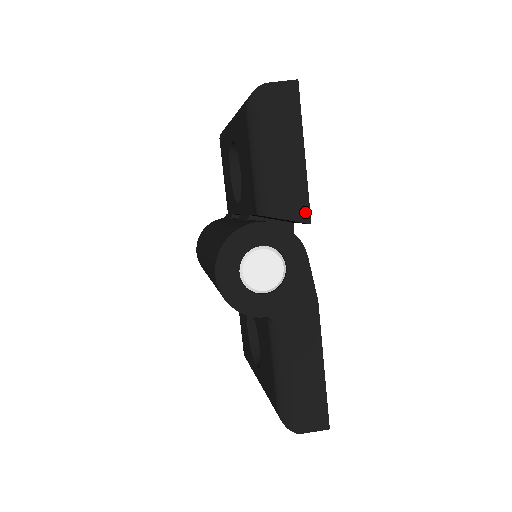
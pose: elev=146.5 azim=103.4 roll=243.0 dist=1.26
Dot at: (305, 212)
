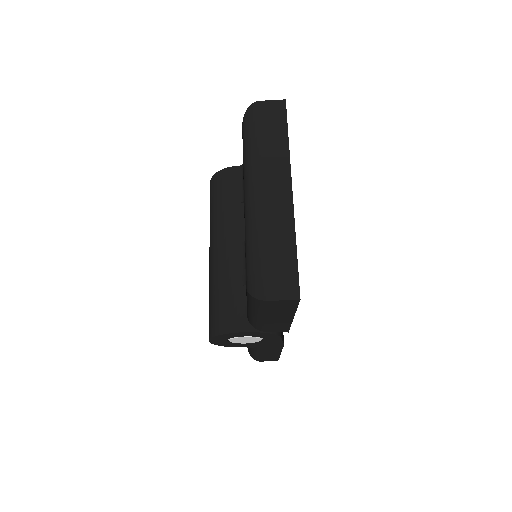
Dot at: (285, 330)
